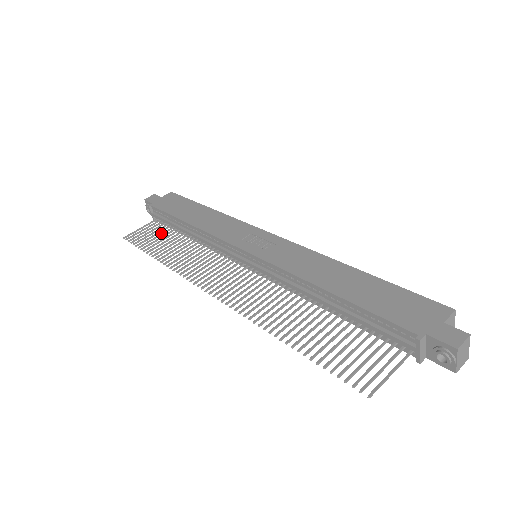
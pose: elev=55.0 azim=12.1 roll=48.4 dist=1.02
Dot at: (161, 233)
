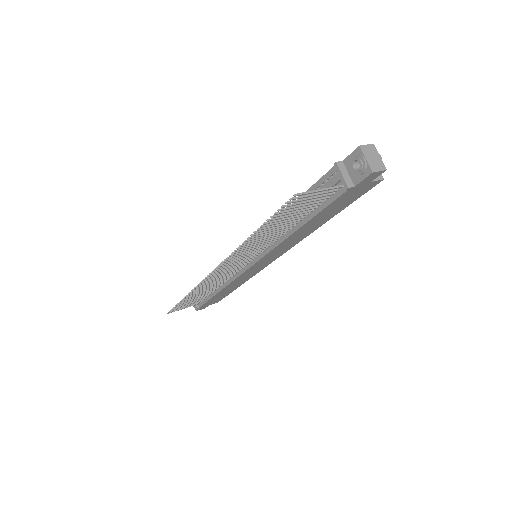
Dot at: (196, 299)
